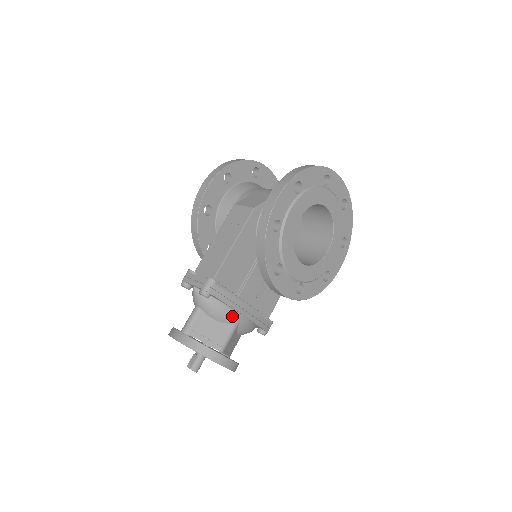
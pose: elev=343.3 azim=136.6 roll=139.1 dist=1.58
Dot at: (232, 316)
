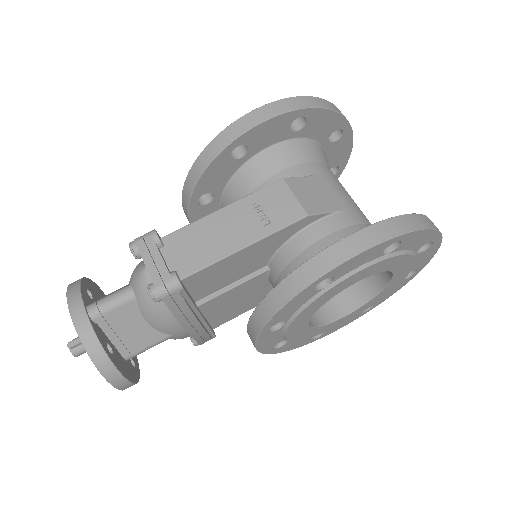
Dot at: (172, 328)
